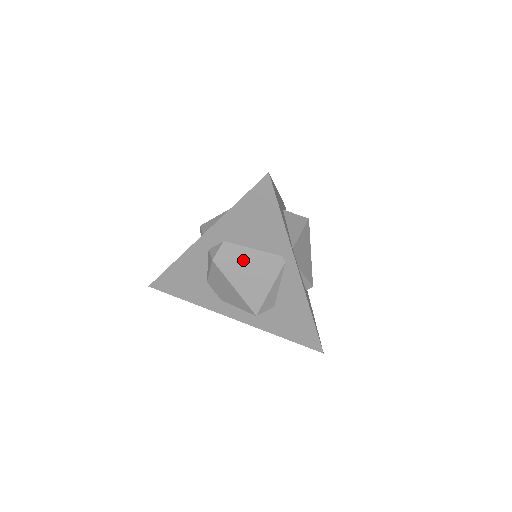
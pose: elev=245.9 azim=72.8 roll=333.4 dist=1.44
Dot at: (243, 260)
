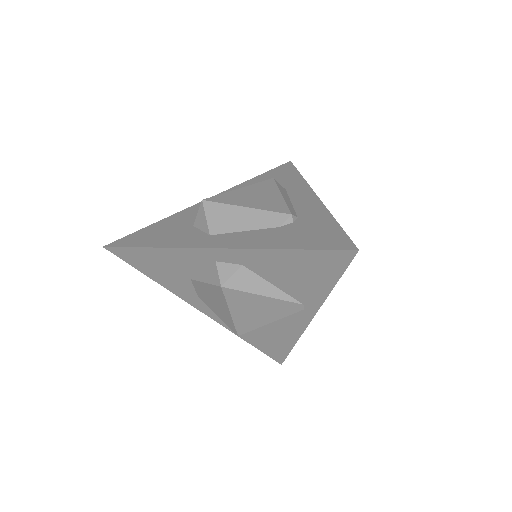
Dot at: (258, 296)
